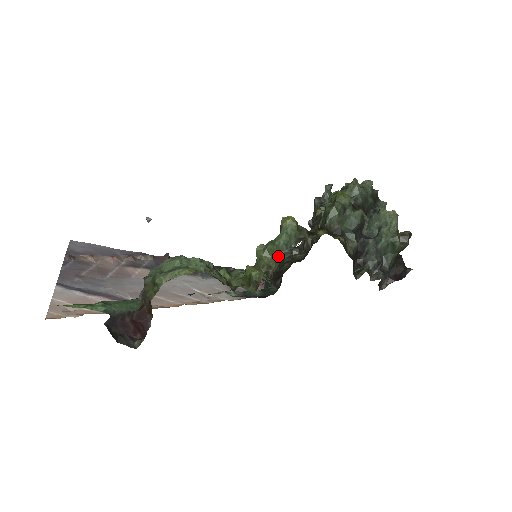
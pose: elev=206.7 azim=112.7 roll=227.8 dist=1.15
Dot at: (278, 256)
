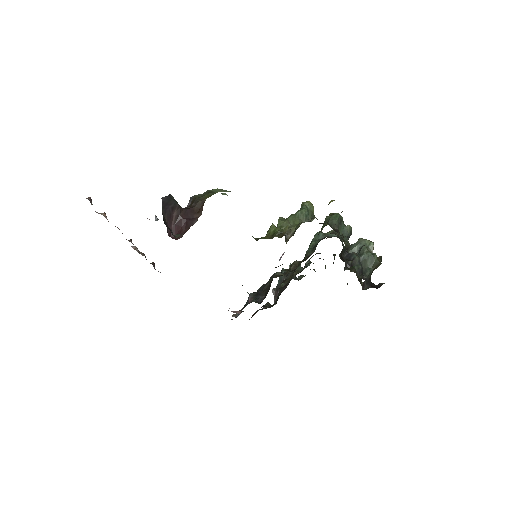
Dot at: (299, 223)
